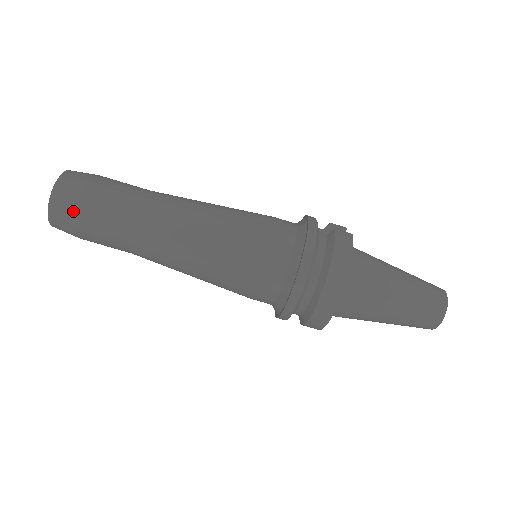
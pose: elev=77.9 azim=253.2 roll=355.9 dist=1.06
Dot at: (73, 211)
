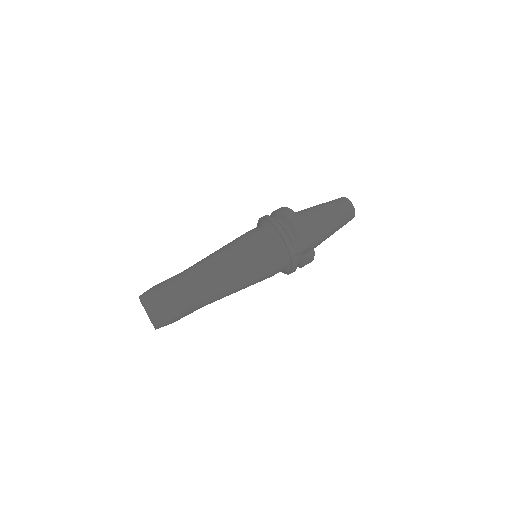
Dot at: (153, 289)
